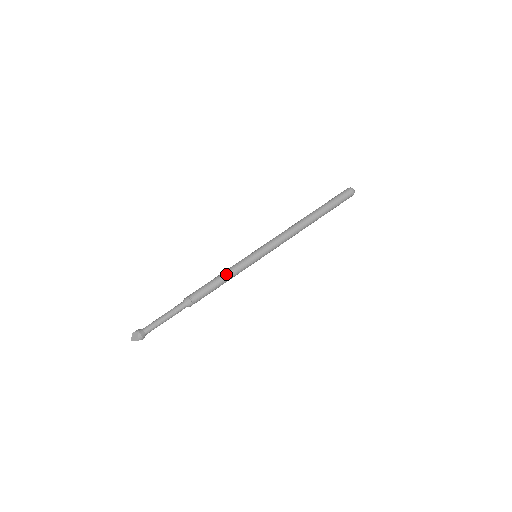
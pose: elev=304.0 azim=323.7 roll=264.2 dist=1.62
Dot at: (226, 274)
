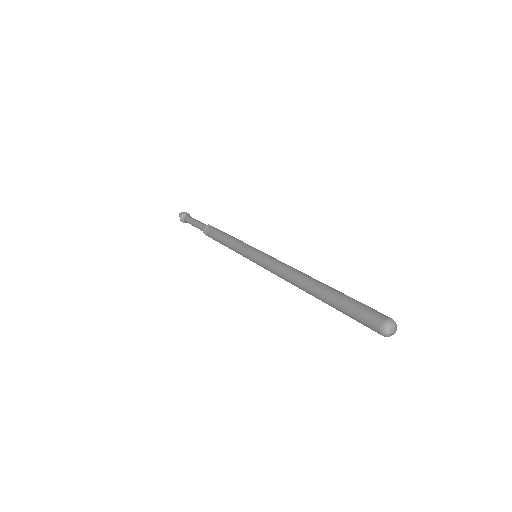
Dot at: (227, 246)
